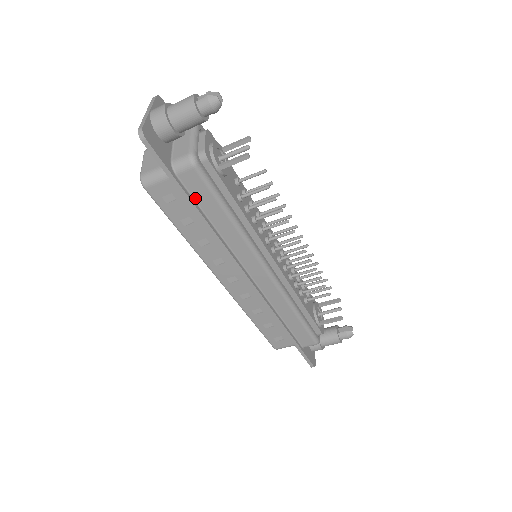
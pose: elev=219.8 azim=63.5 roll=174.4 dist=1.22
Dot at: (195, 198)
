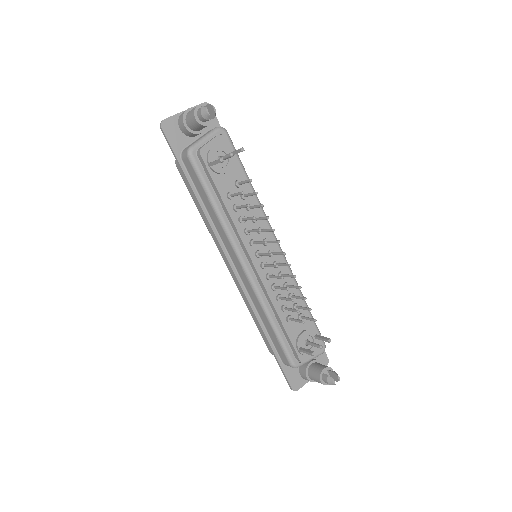
Dot at: (194, 182)
